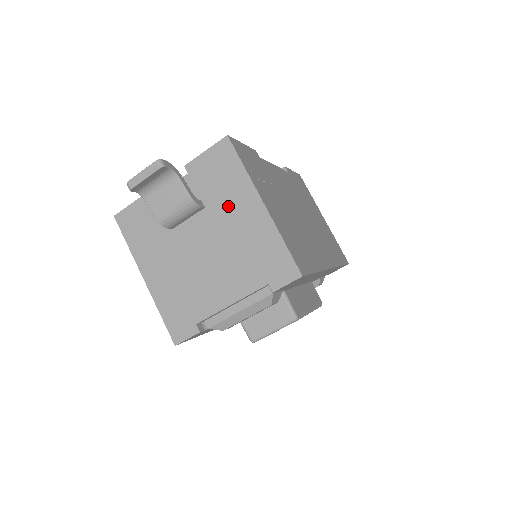
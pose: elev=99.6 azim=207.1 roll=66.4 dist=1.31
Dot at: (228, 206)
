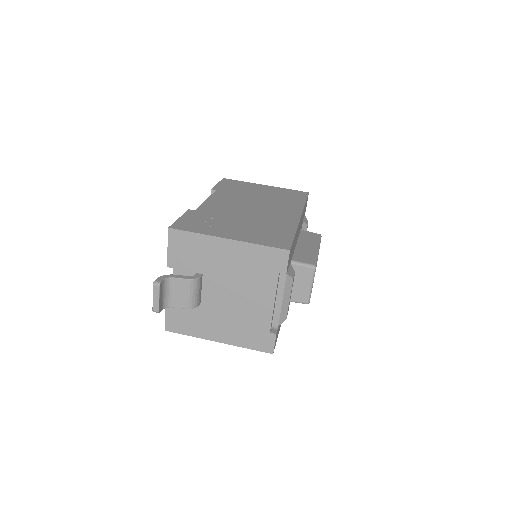
Dot at: (213, 260)
